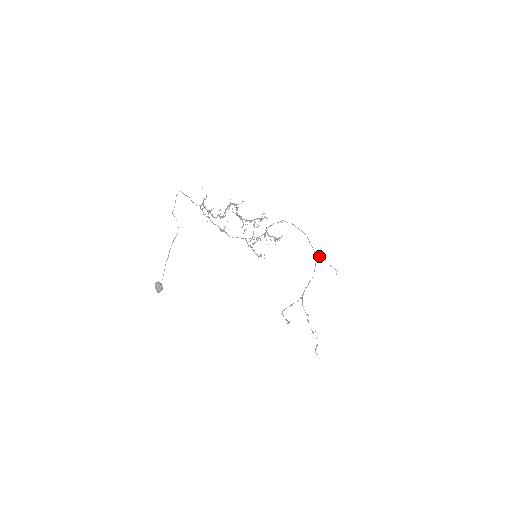
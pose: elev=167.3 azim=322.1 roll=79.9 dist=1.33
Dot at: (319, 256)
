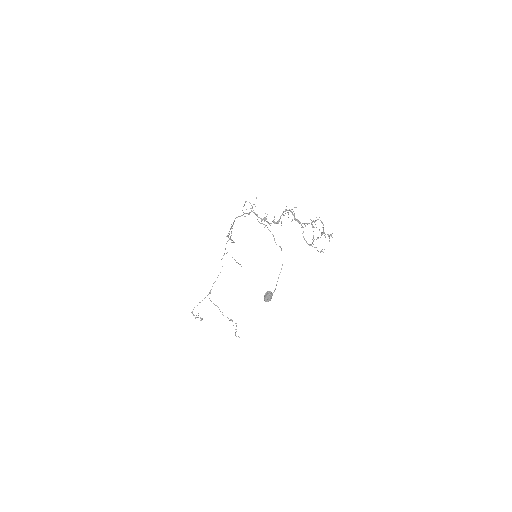
Dot at: occluded
